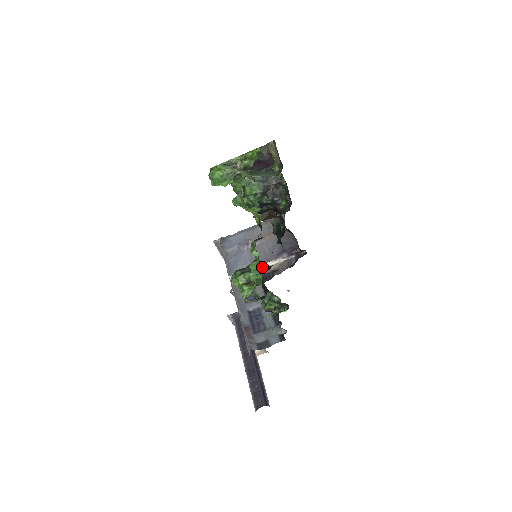
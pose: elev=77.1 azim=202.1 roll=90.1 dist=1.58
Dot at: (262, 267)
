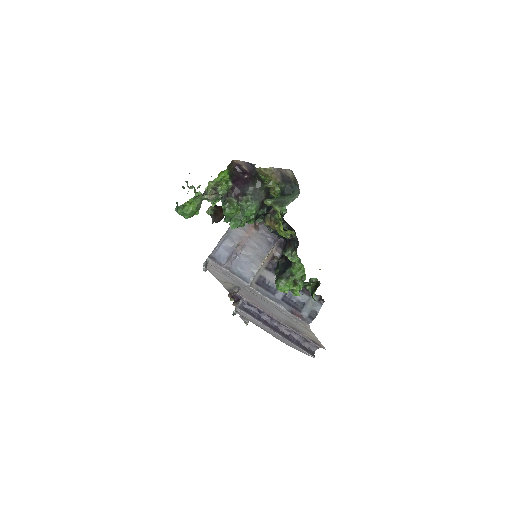
Dot at: (264, 261)
